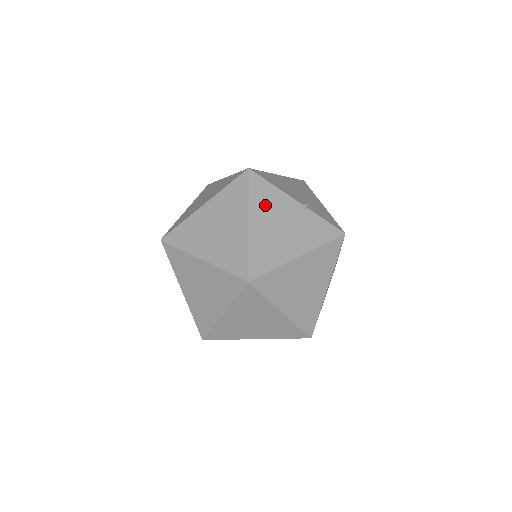
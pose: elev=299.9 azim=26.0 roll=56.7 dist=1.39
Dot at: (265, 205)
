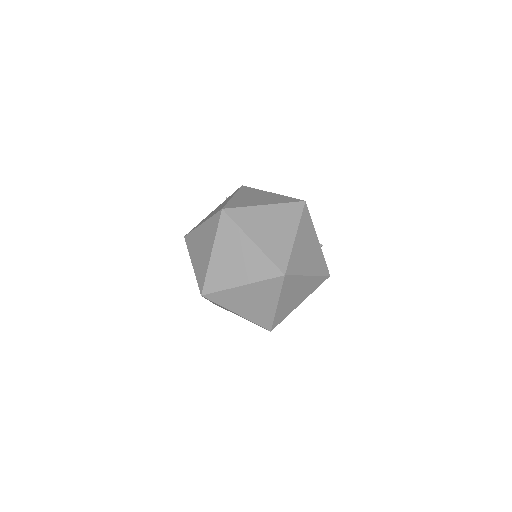
Dot at: (305, 231)
